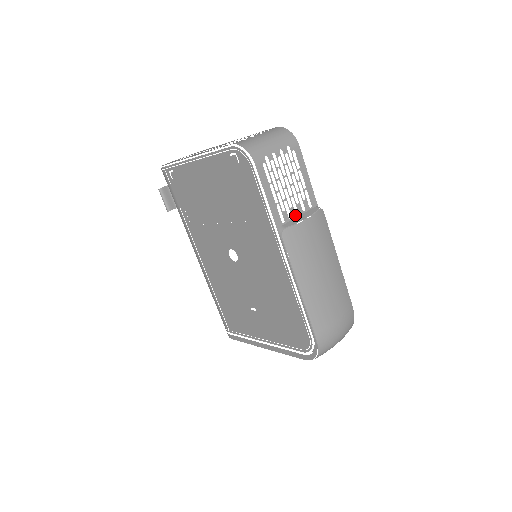
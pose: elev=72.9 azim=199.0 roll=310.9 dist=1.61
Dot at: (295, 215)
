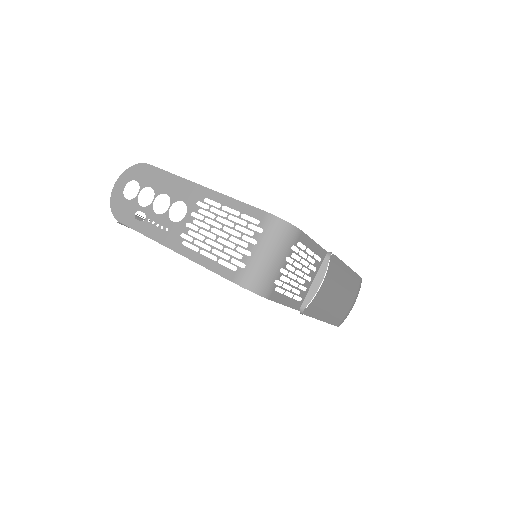
Dot at: (309, 283)
